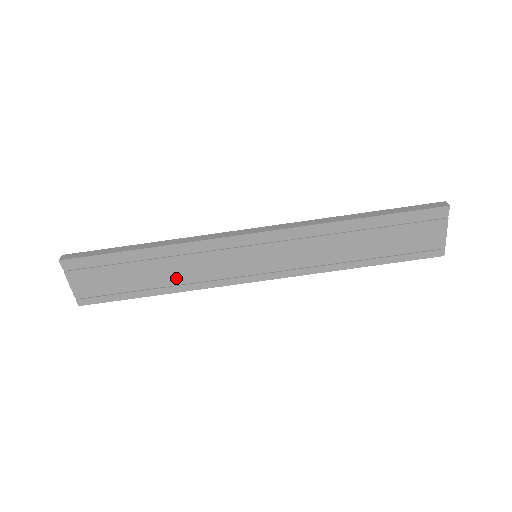
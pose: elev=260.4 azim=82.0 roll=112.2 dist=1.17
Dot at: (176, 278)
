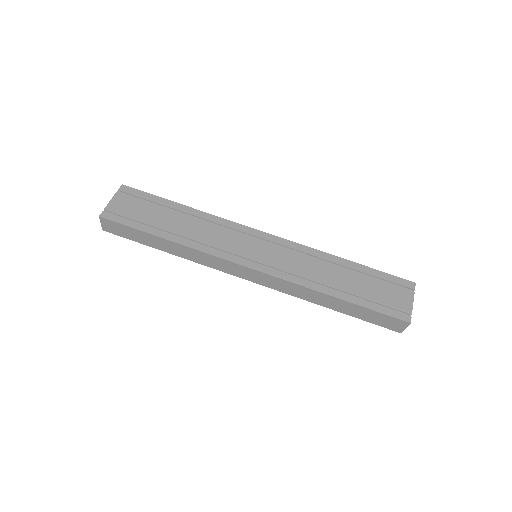
Dot at: (189, 234)
